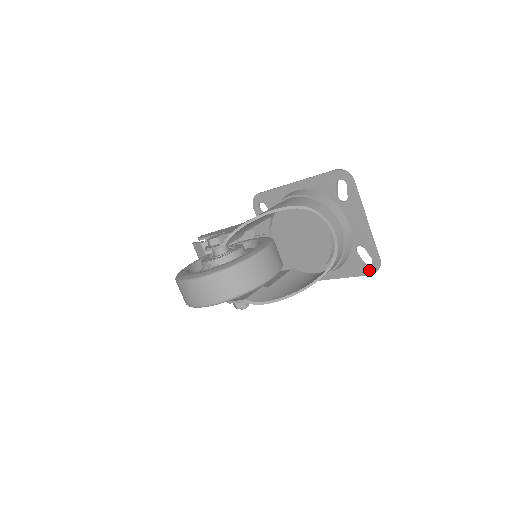
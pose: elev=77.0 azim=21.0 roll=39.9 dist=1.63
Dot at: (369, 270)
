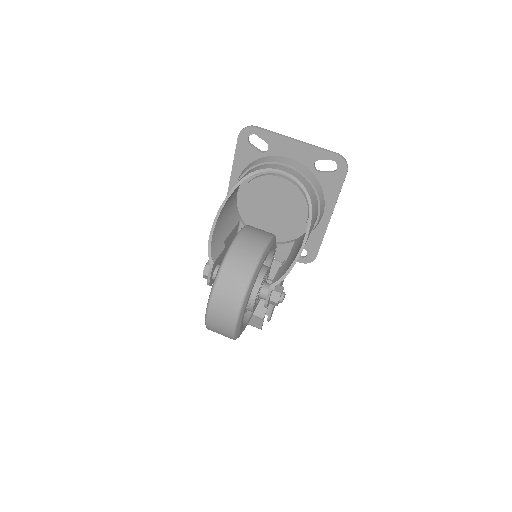
Dot at: (341, 171)
